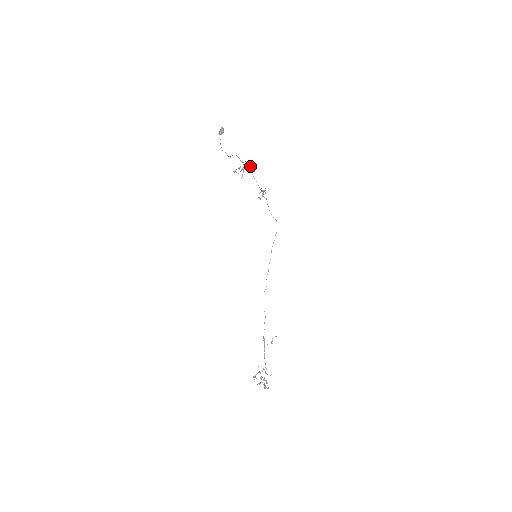
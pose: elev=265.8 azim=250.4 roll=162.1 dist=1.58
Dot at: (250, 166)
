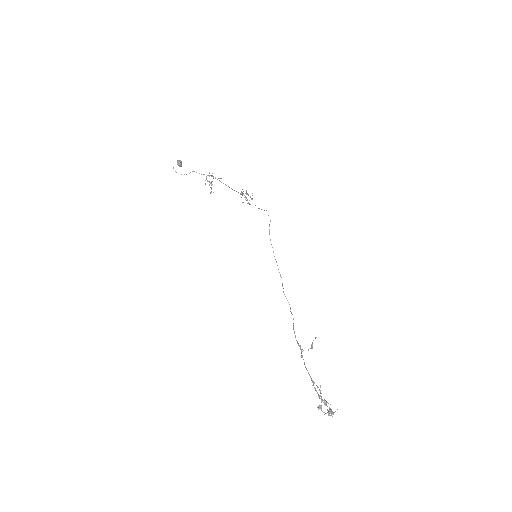
Dot at: occluded
